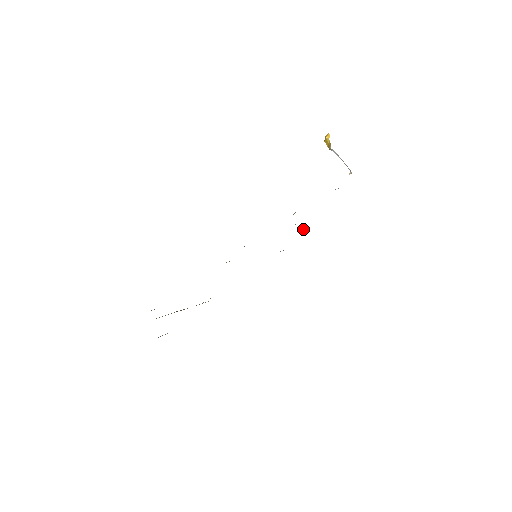
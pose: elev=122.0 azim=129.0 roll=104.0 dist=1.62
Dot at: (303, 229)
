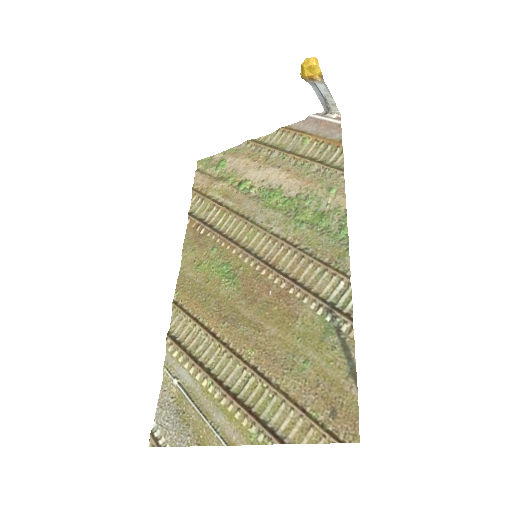
Dot at: (234, 184)
